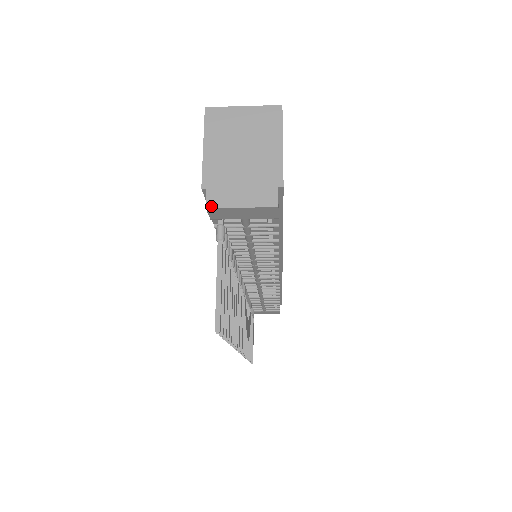
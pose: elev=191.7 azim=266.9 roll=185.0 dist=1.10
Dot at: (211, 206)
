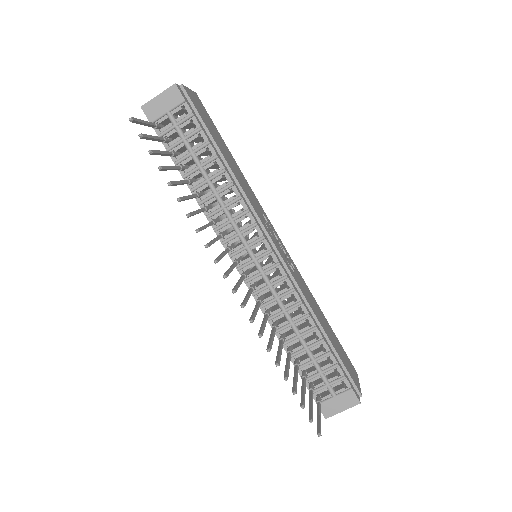
Dot at: (143, 105)
